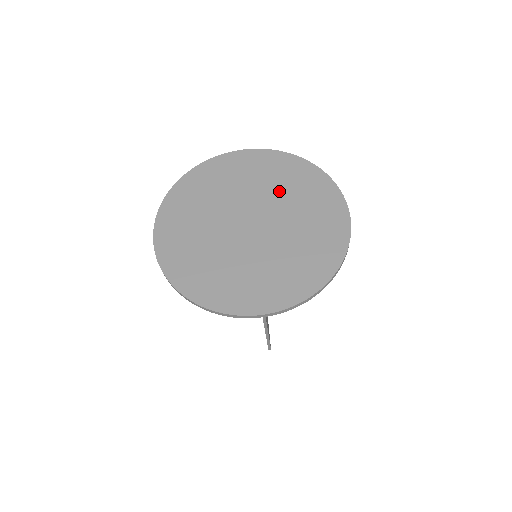
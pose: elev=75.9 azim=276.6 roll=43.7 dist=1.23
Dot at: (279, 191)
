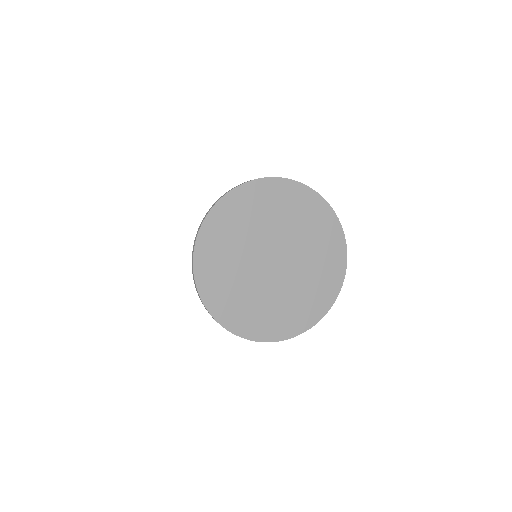
Dot at: (311, 259)
